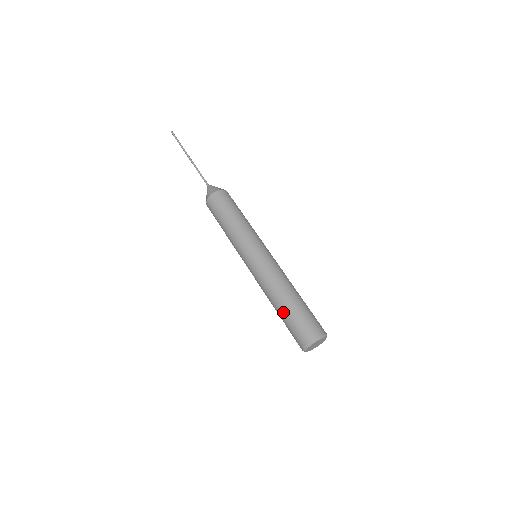
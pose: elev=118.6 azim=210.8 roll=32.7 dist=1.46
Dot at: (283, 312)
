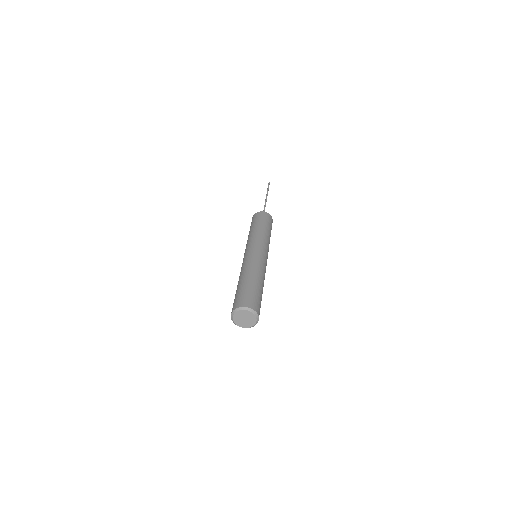
Dot at: occluded
